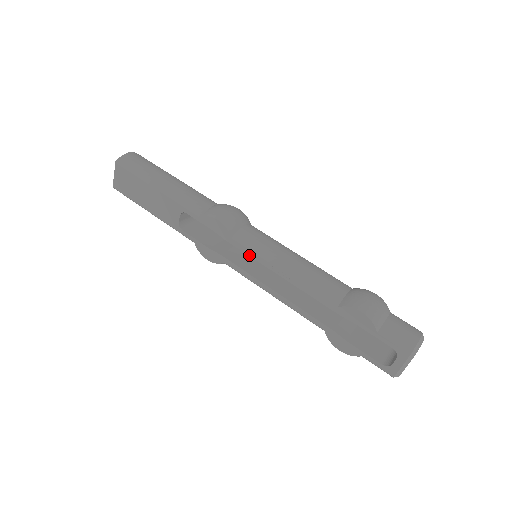
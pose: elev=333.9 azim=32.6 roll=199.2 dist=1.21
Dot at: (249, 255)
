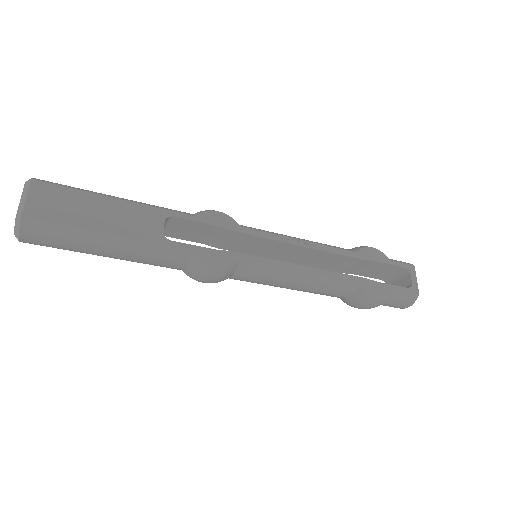
Dot at: (265, 237)
